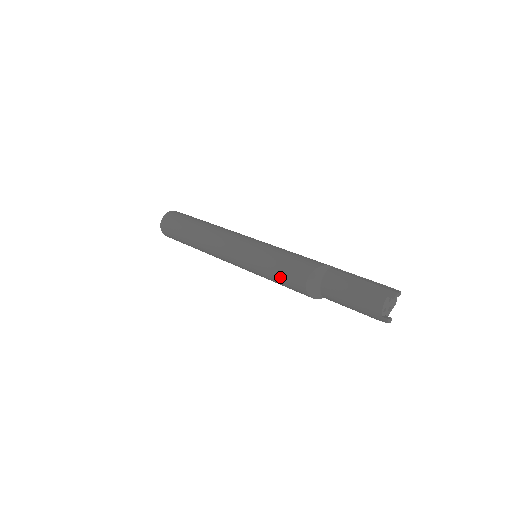
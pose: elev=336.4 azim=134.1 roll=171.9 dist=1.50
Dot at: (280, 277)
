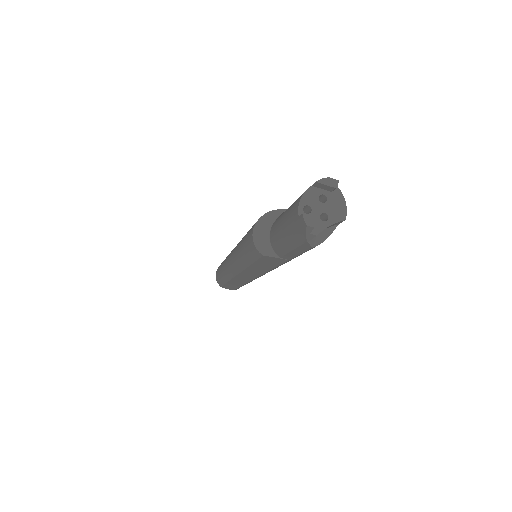
Dot at: (244, 244)
